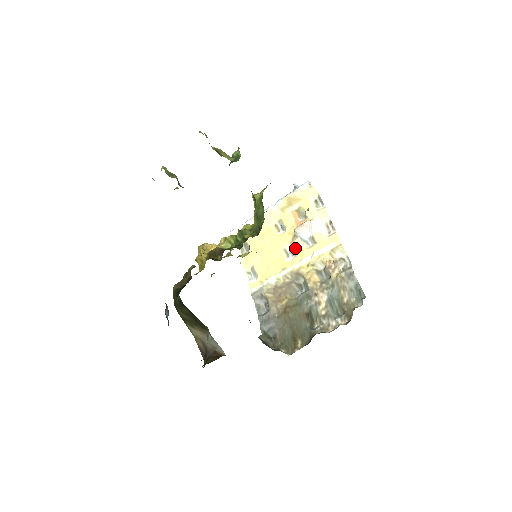
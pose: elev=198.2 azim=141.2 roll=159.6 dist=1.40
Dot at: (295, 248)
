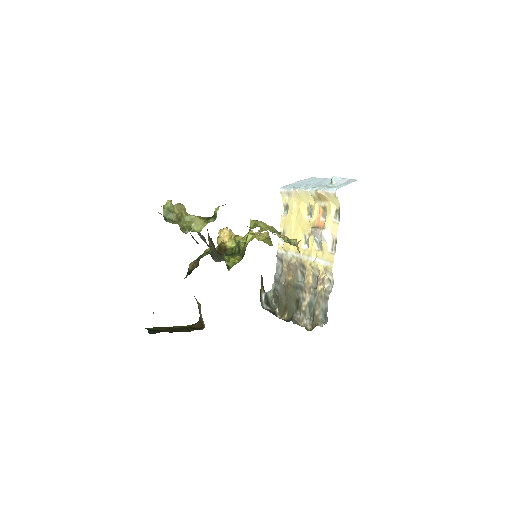
Dot at: (309, 242)
